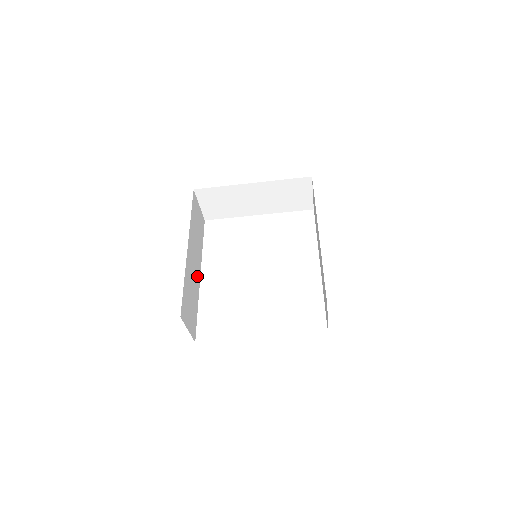
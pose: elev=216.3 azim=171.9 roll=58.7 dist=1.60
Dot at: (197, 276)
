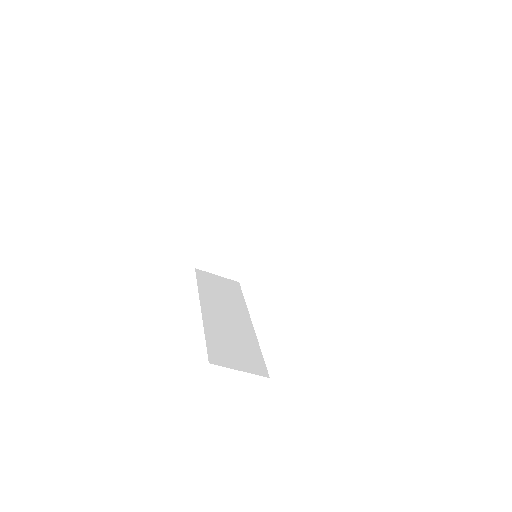
Dot at: (243, 324)
